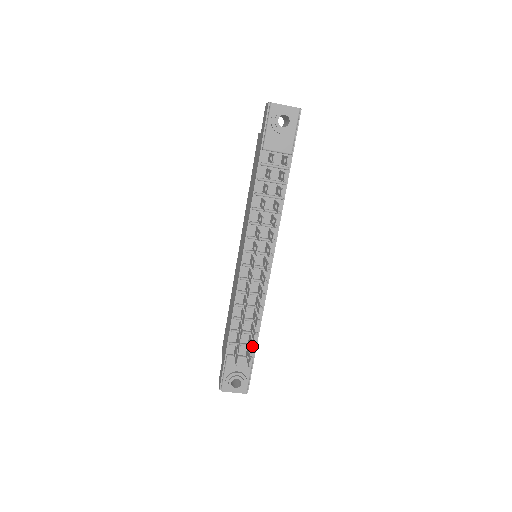
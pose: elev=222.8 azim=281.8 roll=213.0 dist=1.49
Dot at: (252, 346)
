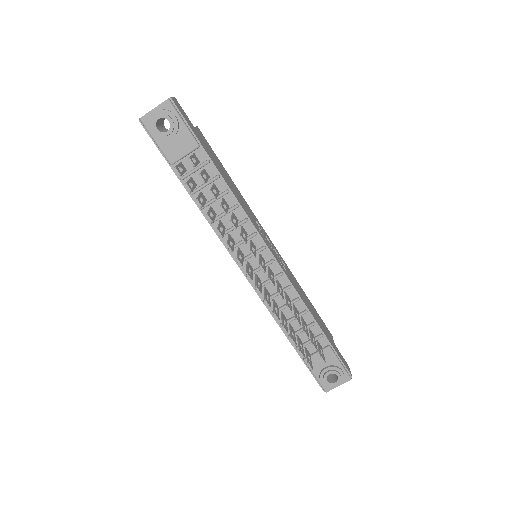
Dot at: (312, 344)
